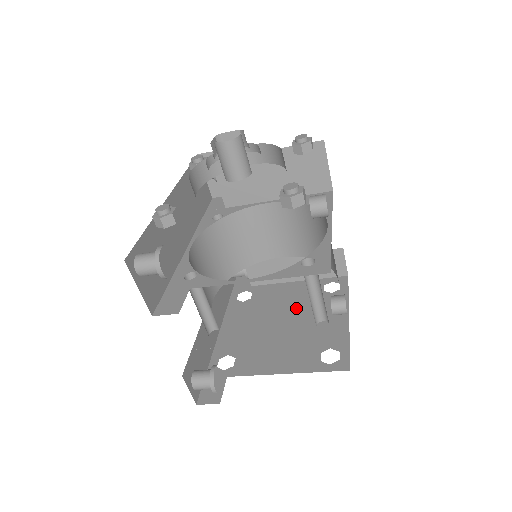
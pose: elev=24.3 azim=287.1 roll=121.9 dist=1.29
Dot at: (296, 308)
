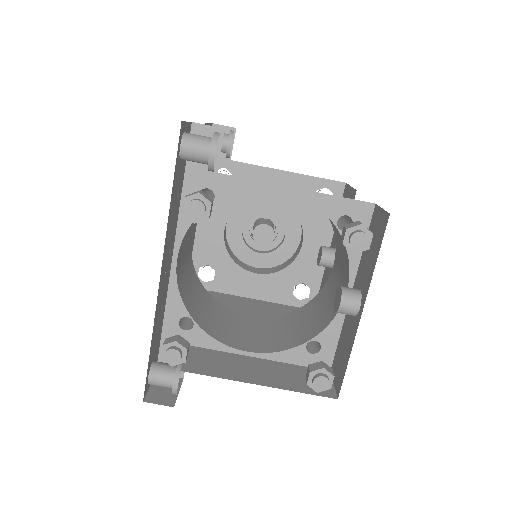
Dot at: occluded
